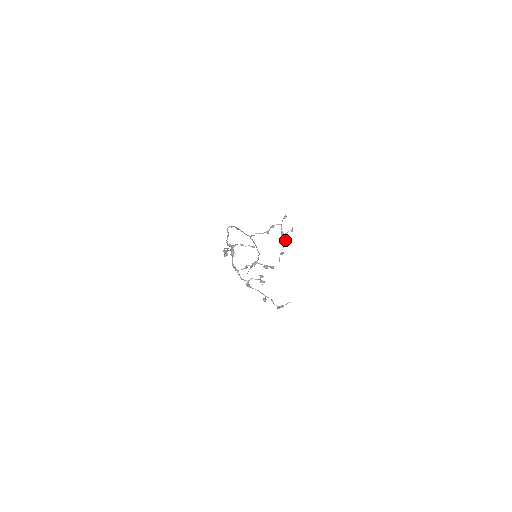
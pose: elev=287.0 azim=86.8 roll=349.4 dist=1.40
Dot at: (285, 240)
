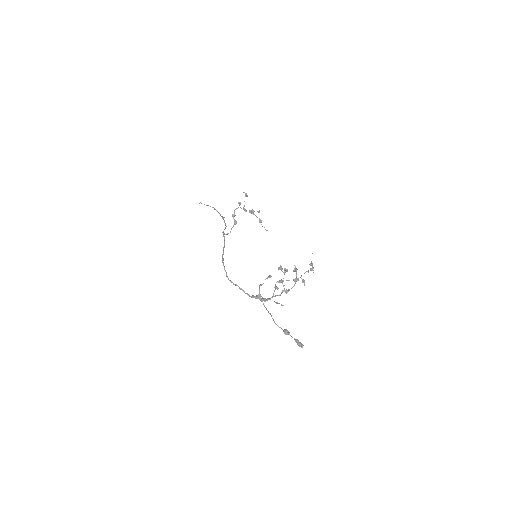
Dot at: (251, 210)
